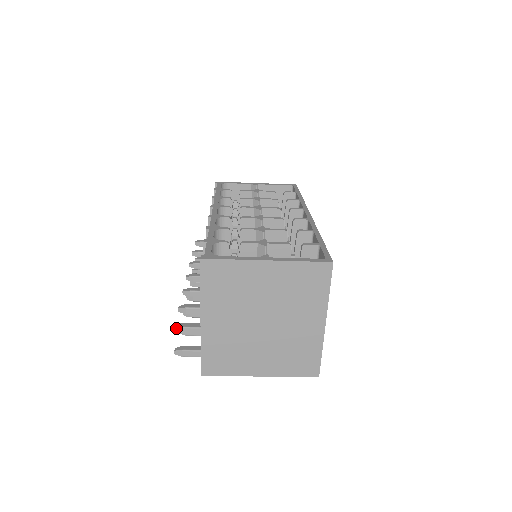
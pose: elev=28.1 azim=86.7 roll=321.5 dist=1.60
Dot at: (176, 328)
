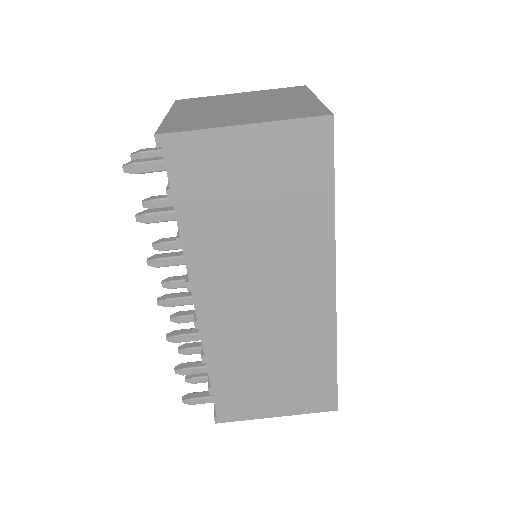
Dot at: (134, 152)
